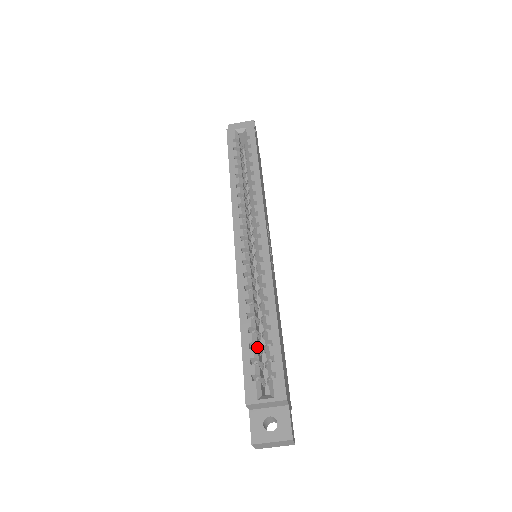
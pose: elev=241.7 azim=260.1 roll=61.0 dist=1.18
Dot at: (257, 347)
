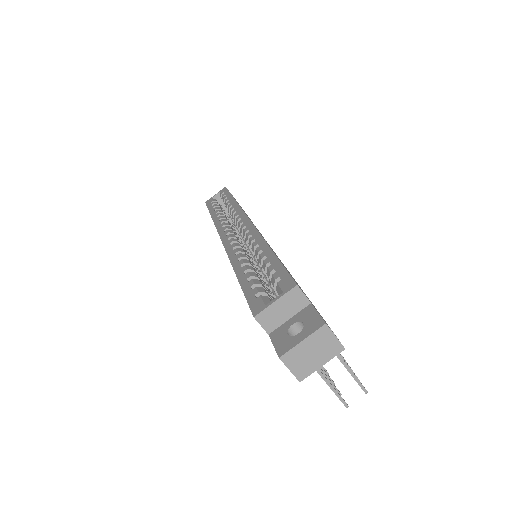
Dot at: occluded
